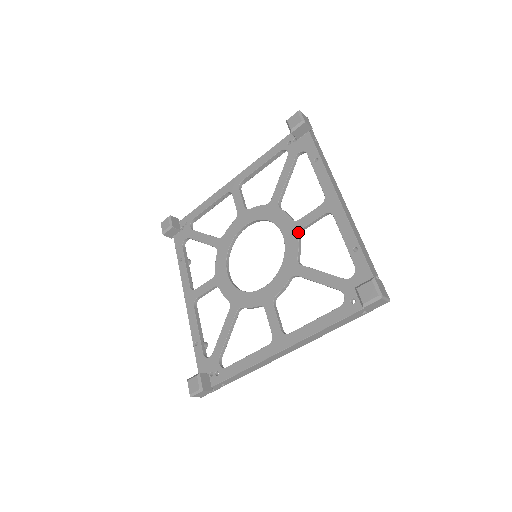
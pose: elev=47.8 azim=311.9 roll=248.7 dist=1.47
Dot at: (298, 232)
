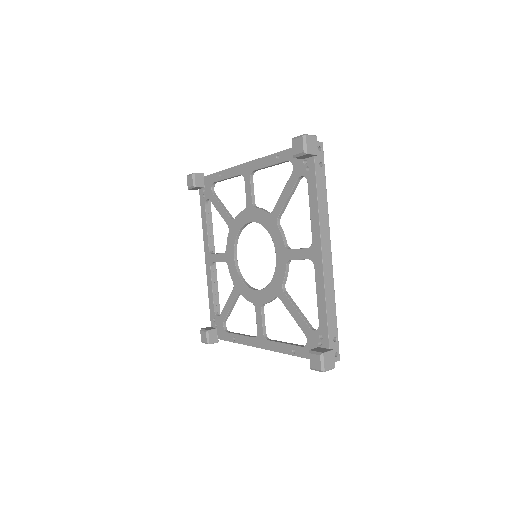
Dot at: (253, 206)
